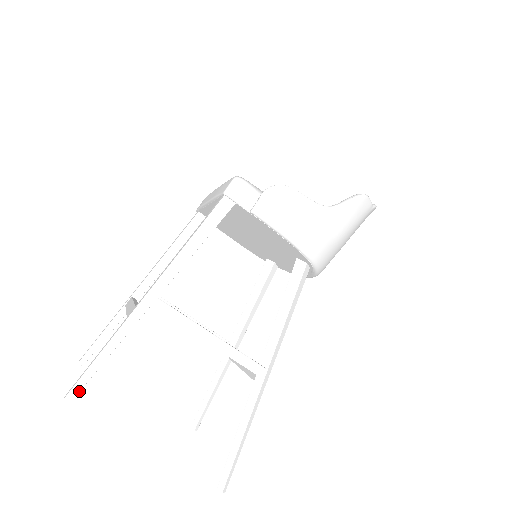
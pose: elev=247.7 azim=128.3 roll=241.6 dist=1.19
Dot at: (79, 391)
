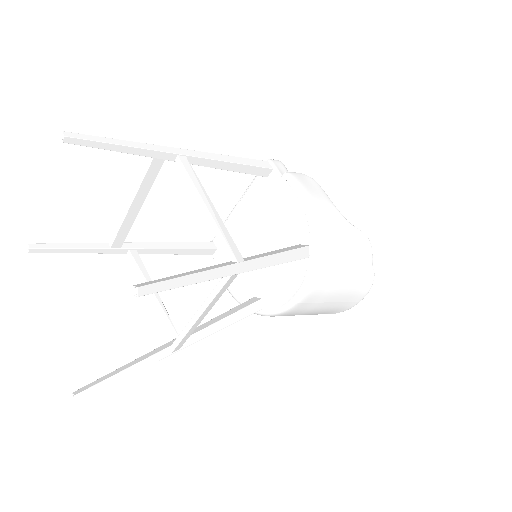
Dot at: (80, 138)
